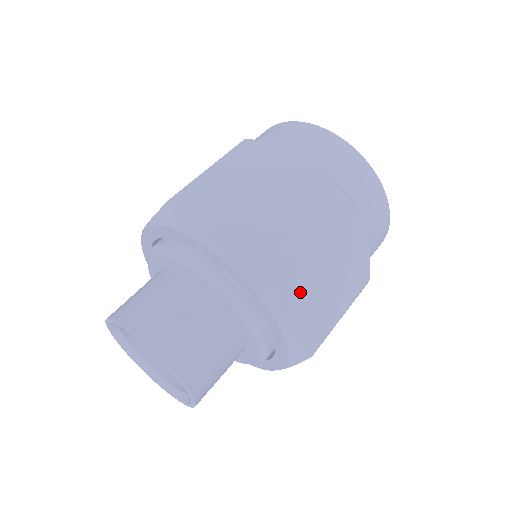
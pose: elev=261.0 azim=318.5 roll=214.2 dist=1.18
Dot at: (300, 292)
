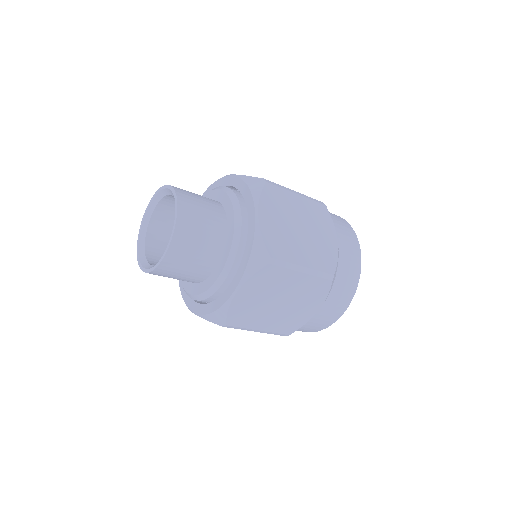
Dot at: (277, 212)
